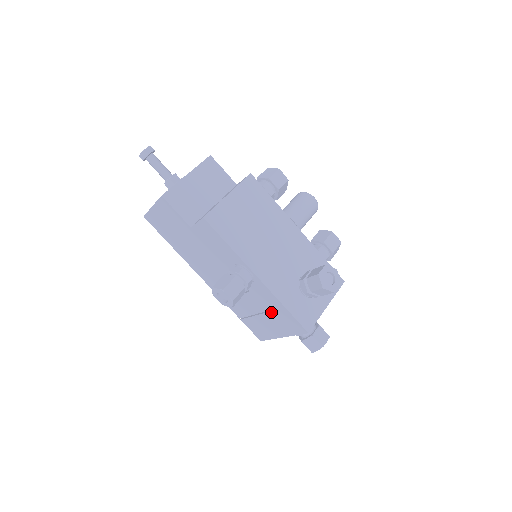
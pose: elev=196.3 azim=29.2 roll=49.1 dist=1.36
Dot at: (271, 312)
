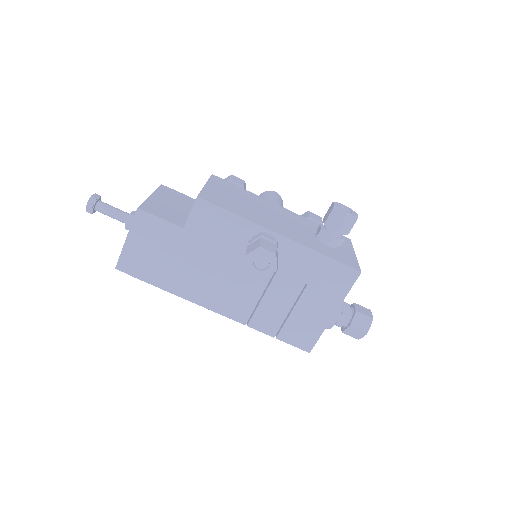
Dot at: (310, 281)
